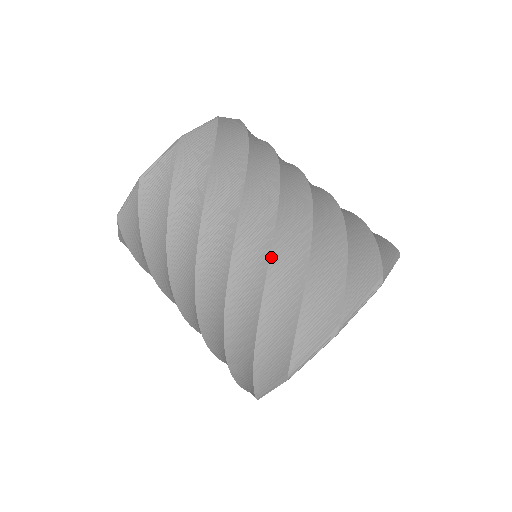
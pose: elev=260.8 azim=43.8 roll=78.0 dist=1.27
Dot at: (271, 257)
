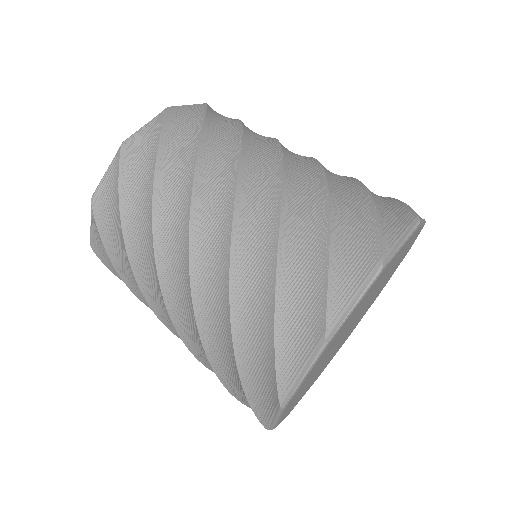
Dot at: (231, 260)
